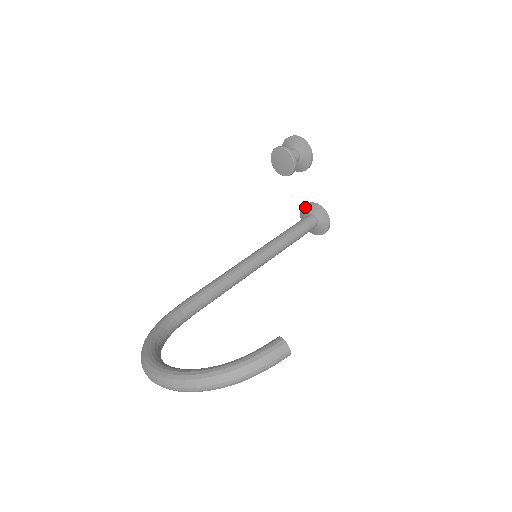
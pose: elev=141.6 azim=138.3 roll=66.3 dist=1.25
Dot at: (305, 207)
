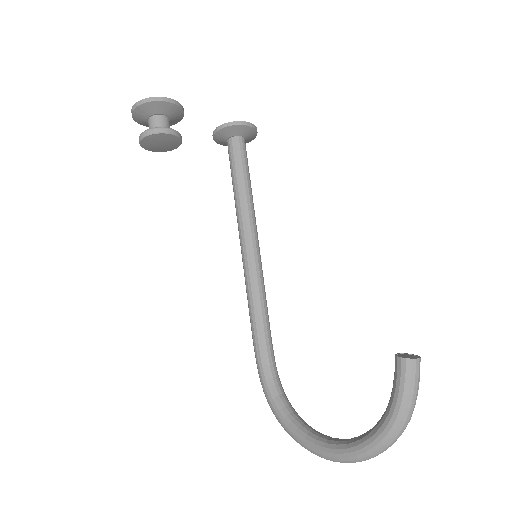
Dot at: (216, 137)
